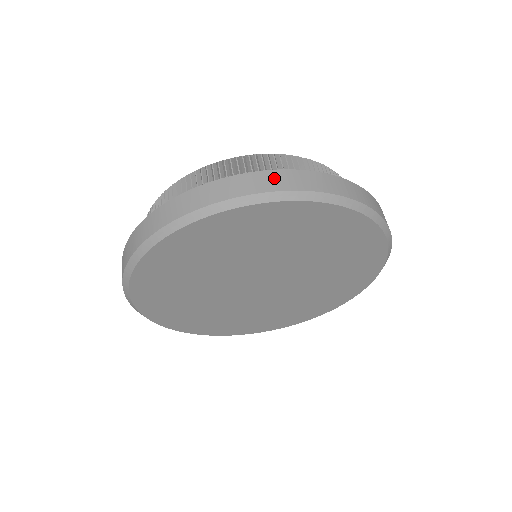
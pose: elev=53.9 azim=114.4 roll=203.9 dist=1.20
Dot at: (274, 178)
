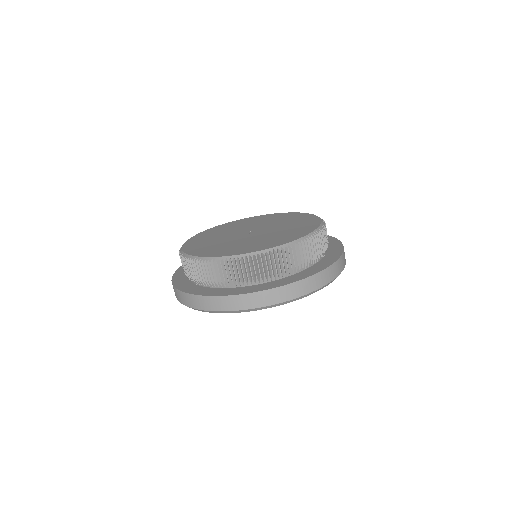
Dot at: (302, 286)
